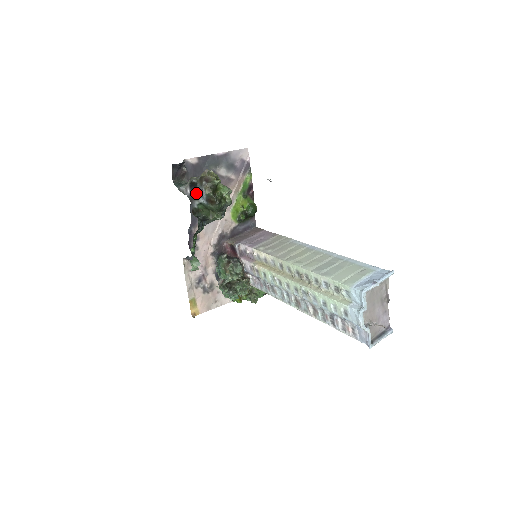
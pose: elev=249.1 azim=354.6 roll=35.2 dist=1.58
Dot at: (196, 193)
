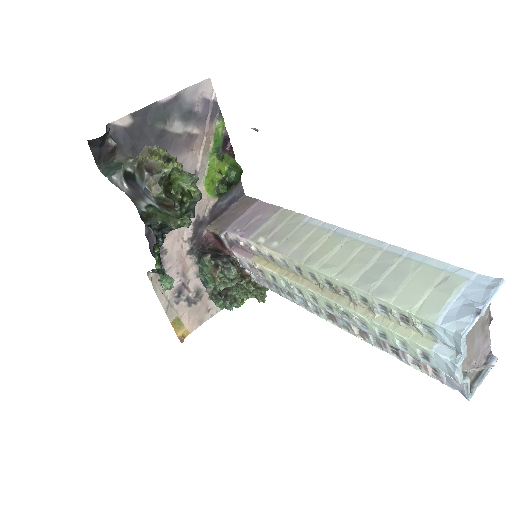
Dot at: (137, 191)
